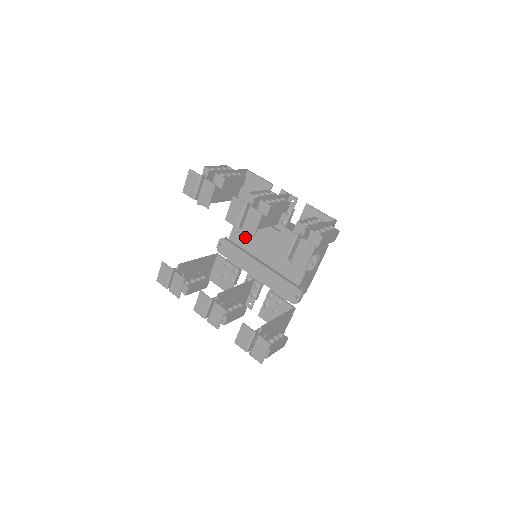
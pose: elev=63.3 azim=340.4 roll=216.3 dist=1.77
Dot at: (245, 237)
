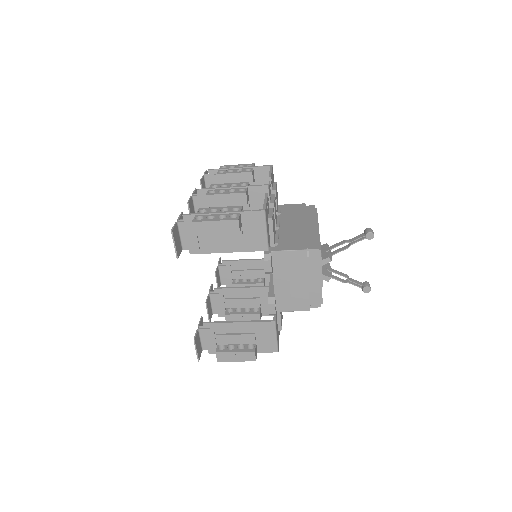
Dot at: occluded
